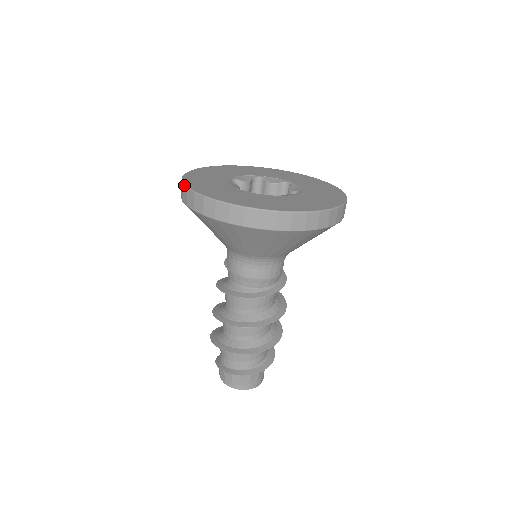
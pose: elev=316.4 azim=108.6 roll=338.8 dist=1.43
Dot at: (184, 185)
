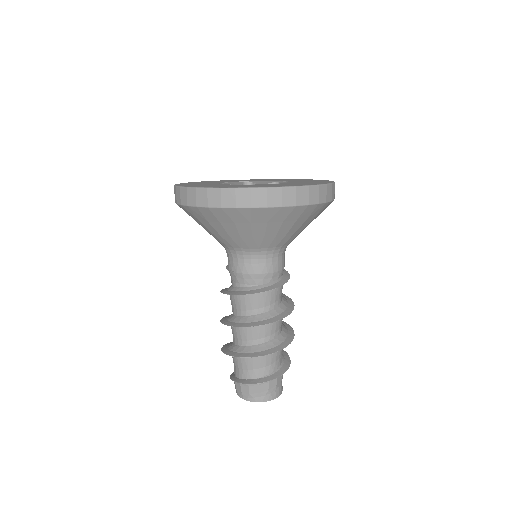
Dot at: (176, 187)
